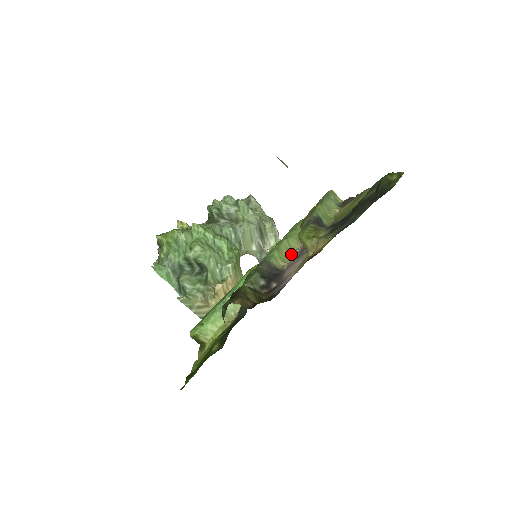
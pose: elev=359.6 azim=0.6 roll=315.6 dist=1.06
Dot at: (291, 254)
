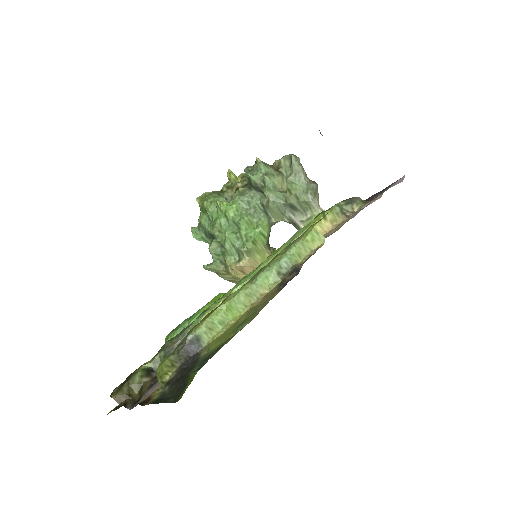
Dot at: occluded
